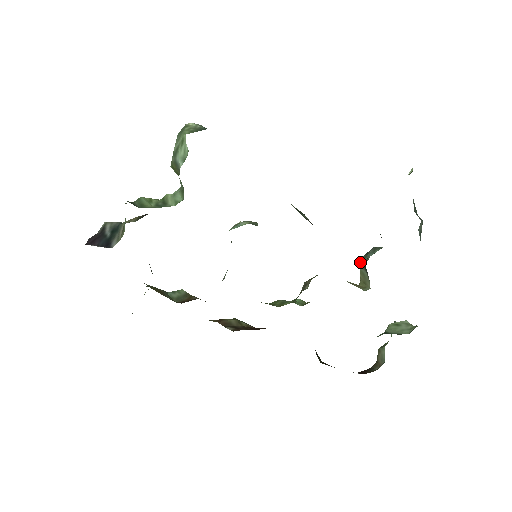
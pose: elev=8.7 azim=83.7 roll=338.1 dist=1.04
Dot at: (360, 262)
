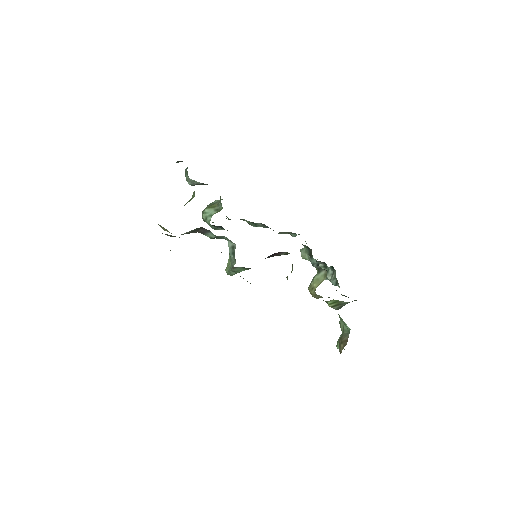
Dot at: (310, 285)
